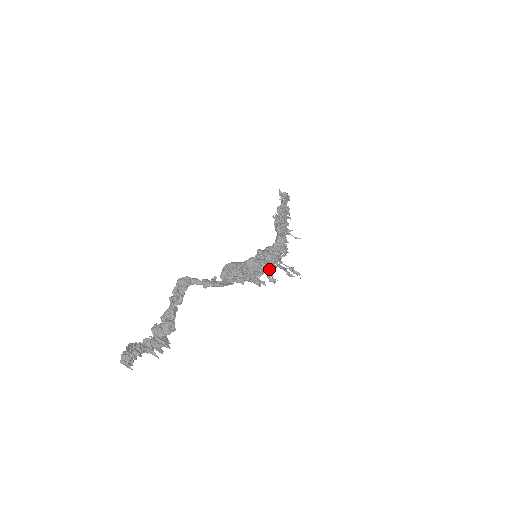
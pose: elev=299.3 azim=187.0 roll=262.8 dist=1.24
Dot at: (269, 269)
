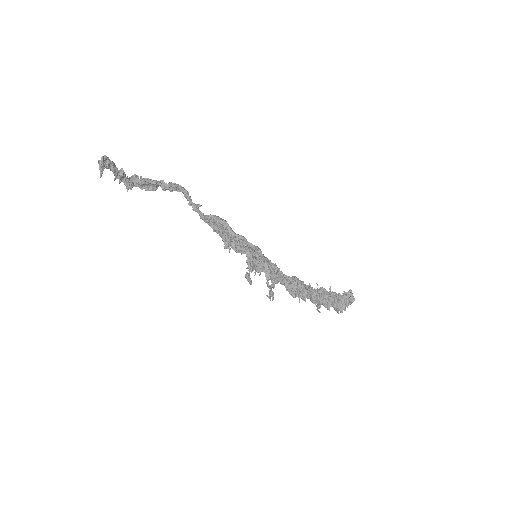
Dot at: (247, 254)
